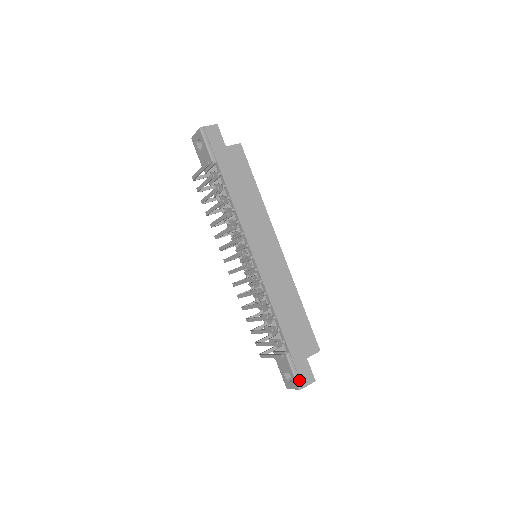
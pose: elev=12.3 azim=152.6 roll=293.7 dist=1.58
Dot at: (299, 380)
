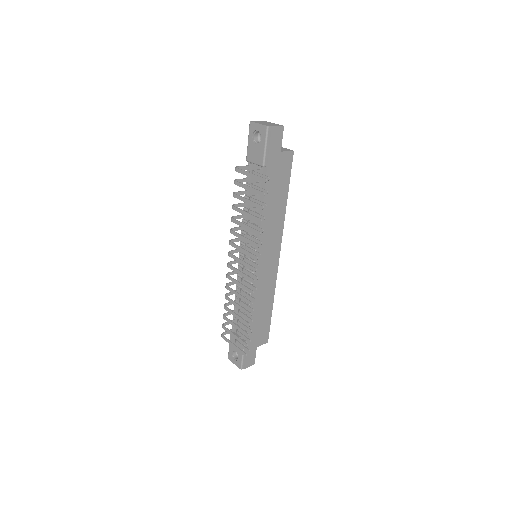
Dot at: (244, 363)
